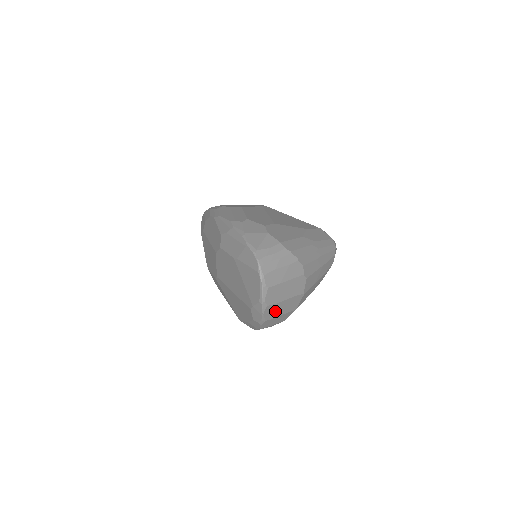
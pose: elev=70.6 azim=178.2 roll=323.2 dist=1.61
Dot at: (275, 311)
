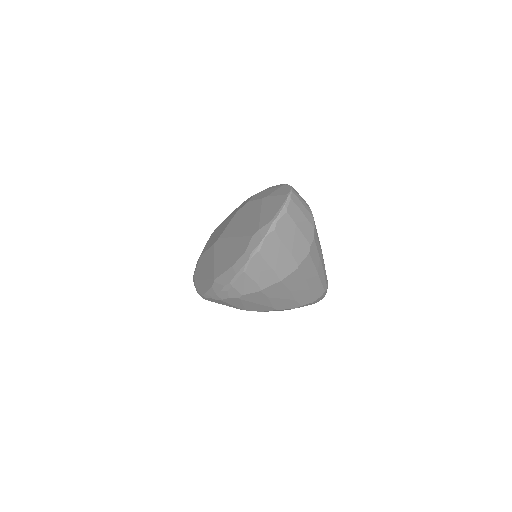
Dot at: (272, 251)
